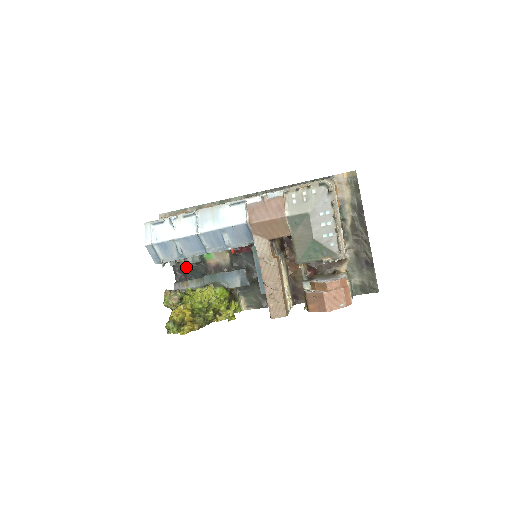
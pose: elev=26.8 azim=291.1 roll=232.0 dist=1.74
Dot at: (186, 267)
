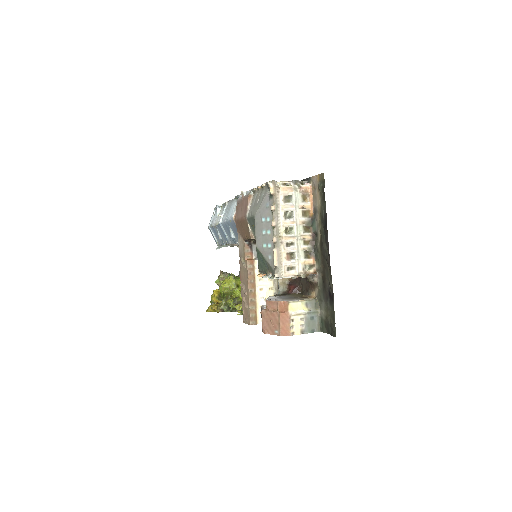
Dot at: occluded
